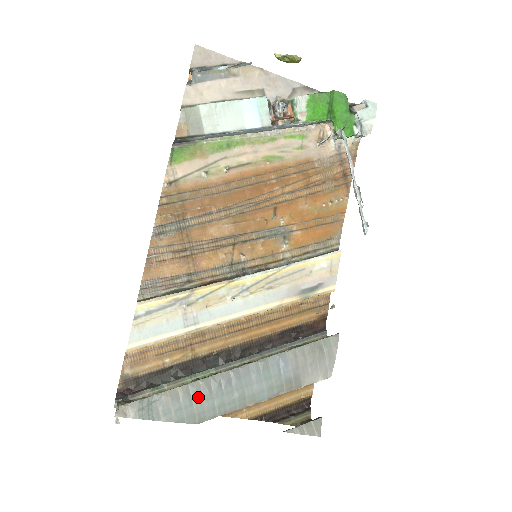
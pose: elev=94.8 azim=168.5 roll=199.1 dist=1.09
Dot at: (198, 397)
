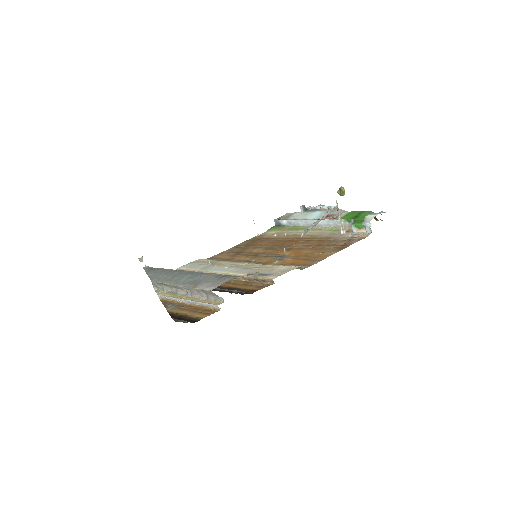
Dot at: (165, 273)
